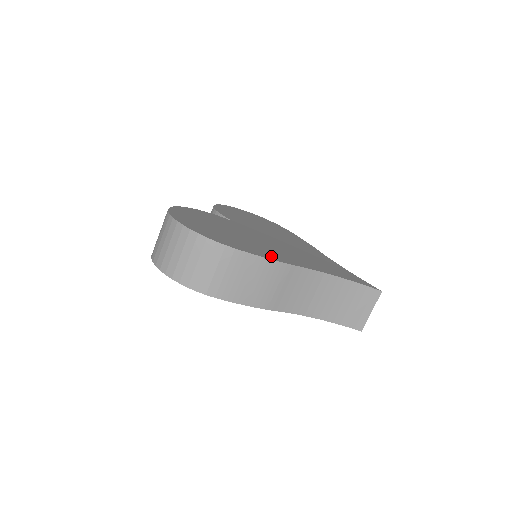
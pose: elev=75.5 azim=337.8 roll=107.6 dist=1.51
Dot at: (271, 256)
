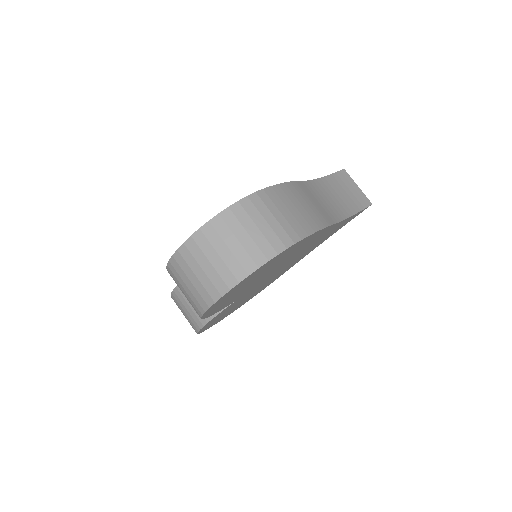
Dot at: occluded
